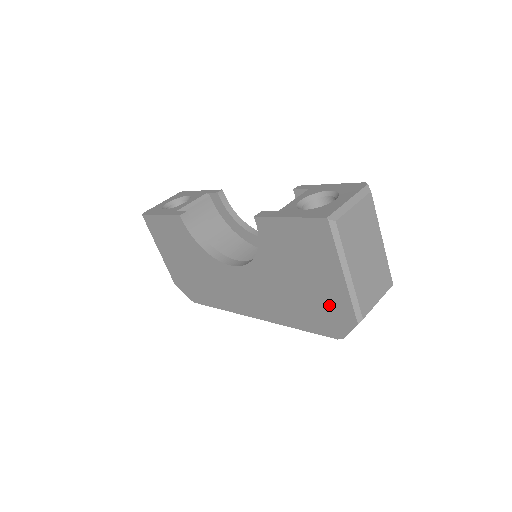
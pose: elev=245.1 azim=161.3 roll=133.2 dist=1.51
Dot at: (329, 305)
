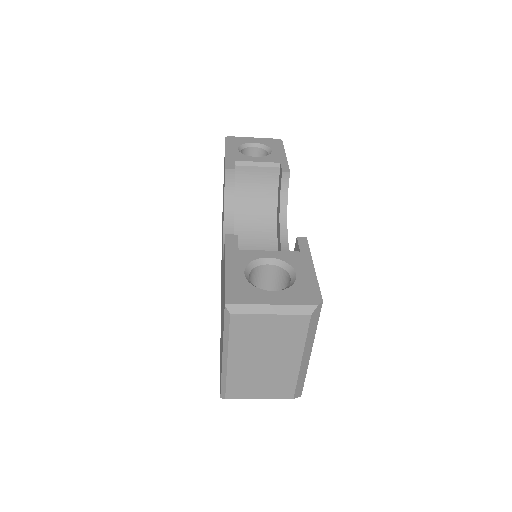
Dot at: occluded
